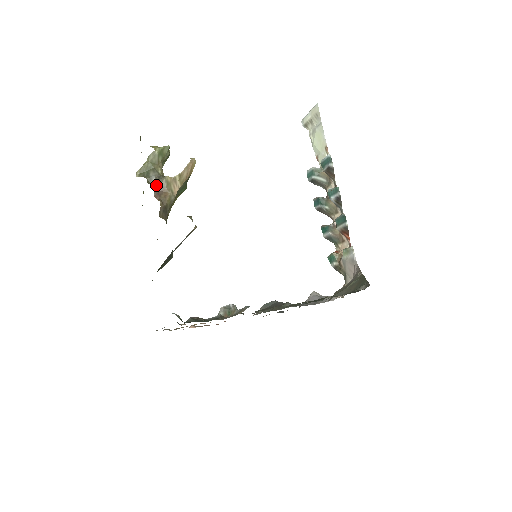
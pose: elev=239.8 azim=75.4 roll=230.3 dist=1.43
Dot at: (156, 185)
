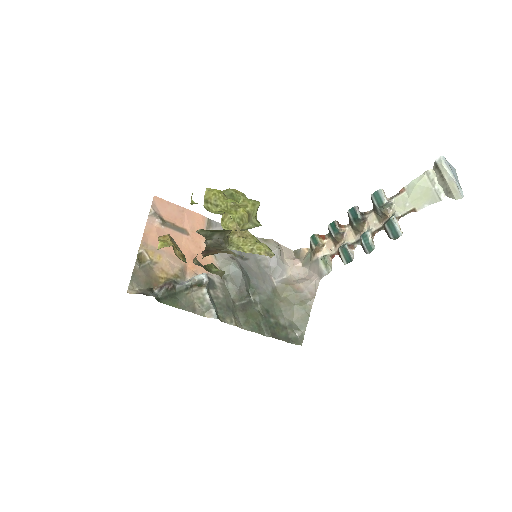
Dot at: (212, 246)
